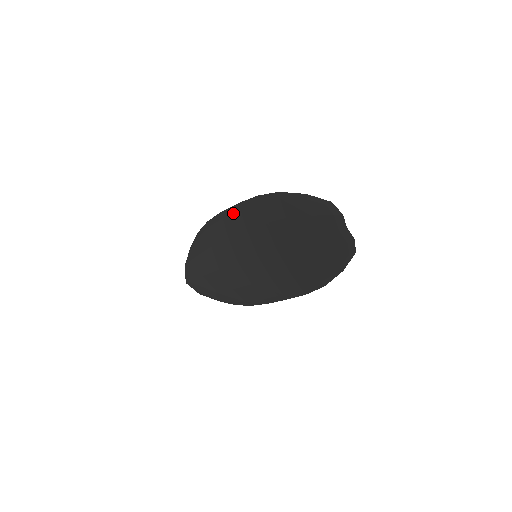
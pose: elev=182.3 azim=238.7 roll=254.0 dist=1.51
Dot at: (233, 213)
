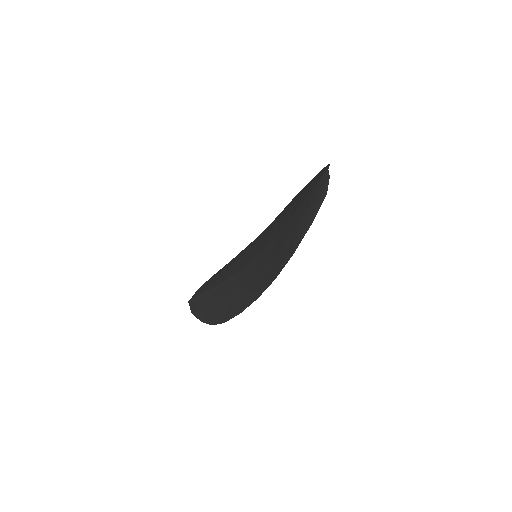
Dot at: (260, 234)
